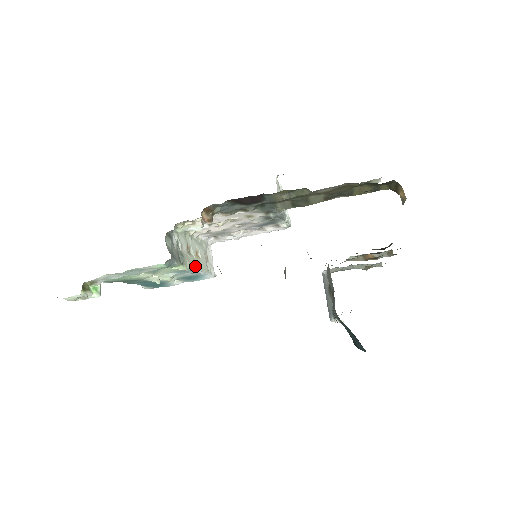
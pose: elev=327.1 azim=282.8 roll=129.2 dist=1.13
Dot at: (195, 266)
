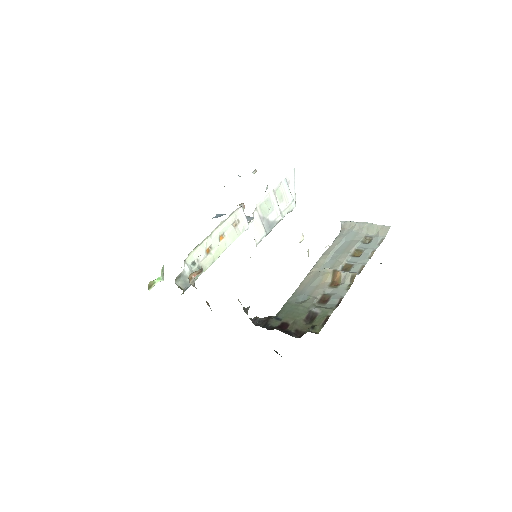
Dot at: (219, 254)
